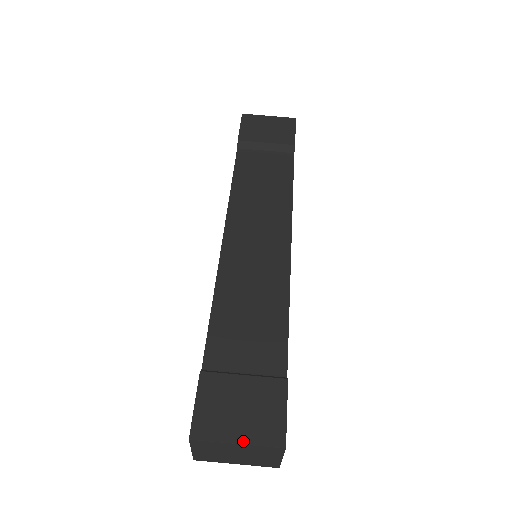
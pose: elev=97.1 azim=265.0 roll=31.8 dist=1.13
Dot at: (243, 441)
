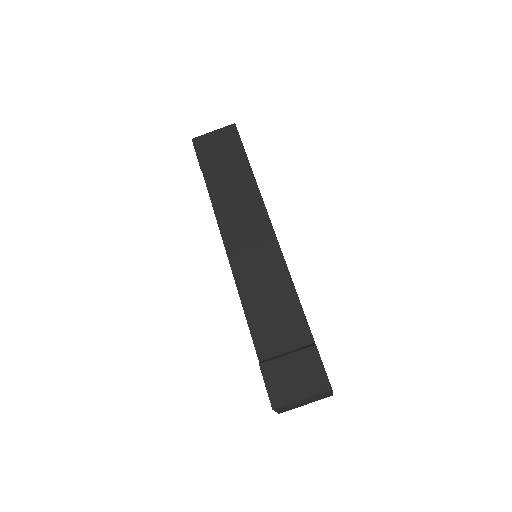
Dot at: (305, 396)
